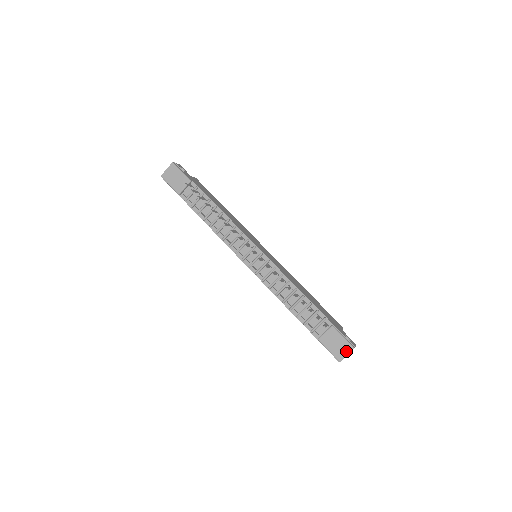
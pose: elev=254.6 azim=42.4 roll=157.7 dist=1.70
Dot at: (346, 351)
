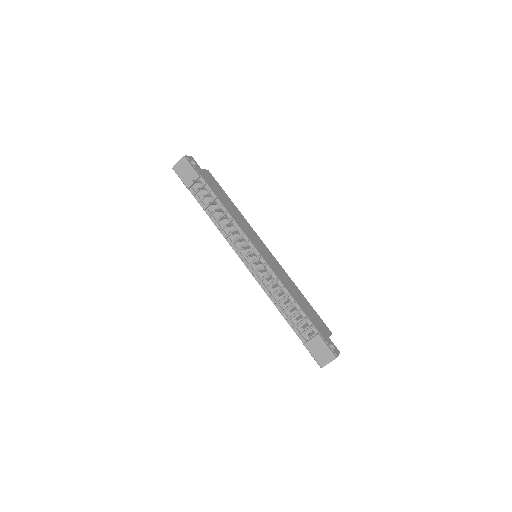
Dot at: (328, 359)
